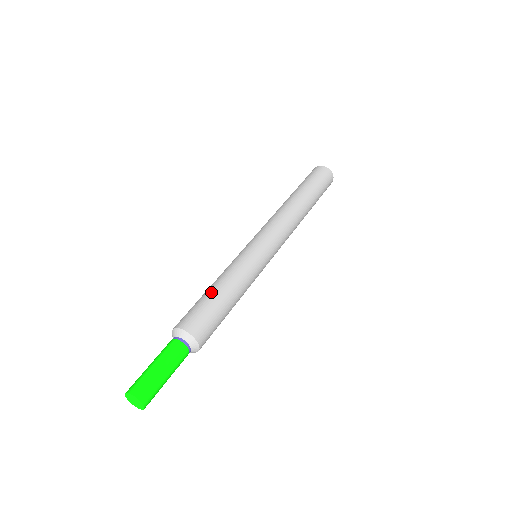
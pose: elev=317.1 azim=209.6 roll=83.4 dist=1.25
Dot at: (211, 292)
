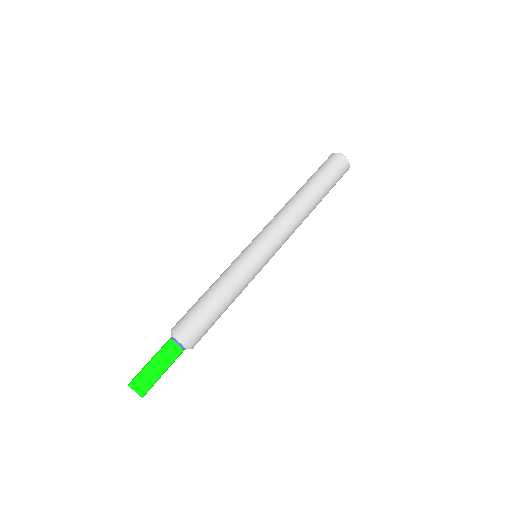
Dot at: (216, 304)
